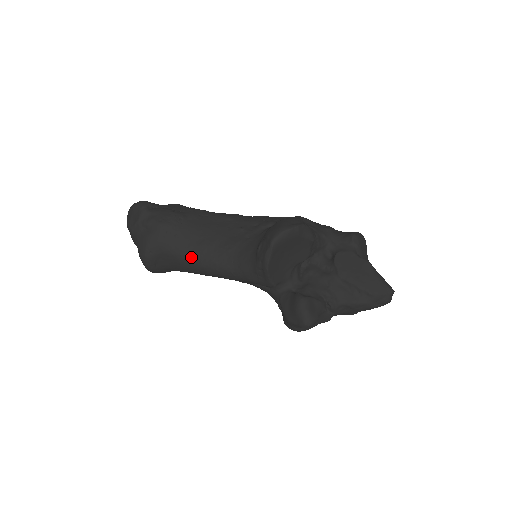
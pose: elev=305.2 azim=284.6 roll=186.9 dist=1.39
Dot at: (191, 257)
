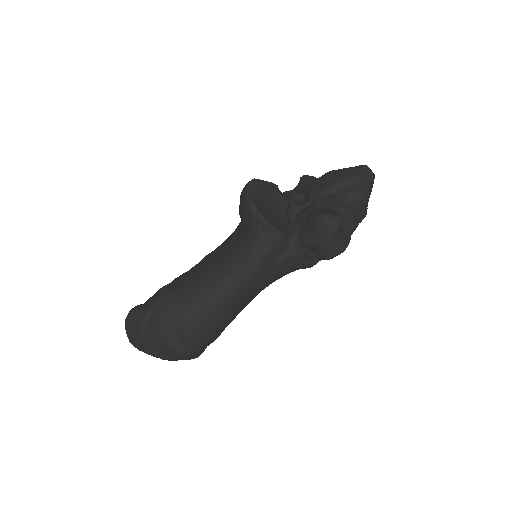
Dot at: (206, 295)
